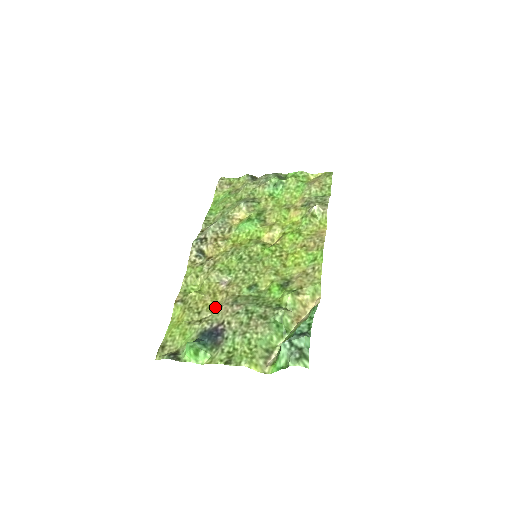
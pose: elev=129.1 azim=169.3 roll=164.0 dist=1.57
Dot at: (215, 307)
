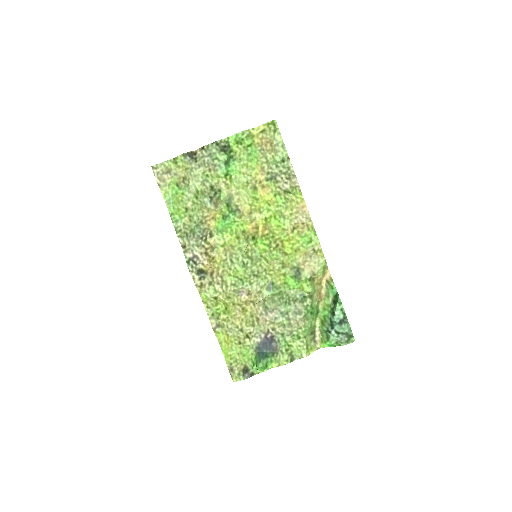
Dot at: (251, 319)
